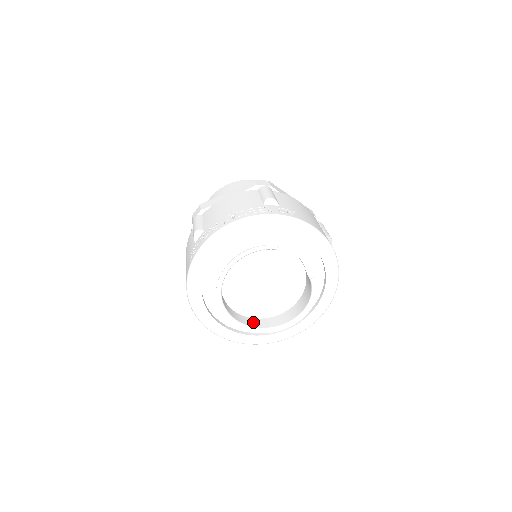
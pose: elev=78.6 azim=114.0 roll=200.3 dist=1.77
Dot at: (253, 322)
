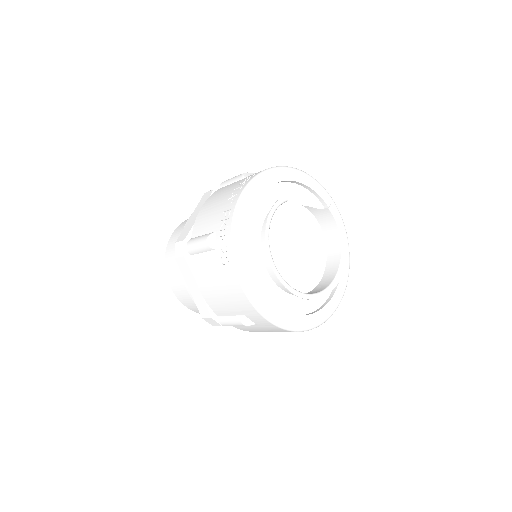
Dot at: (314, 292)
